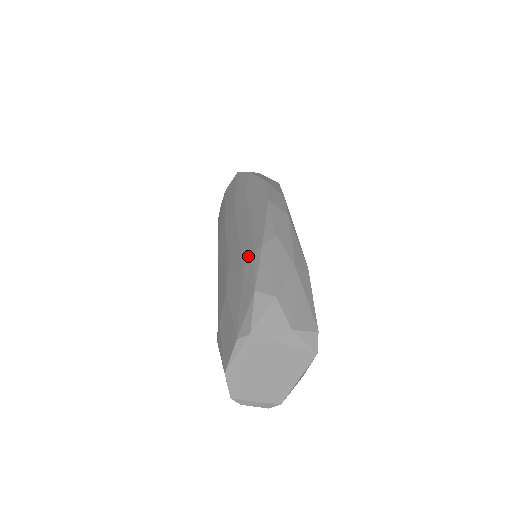
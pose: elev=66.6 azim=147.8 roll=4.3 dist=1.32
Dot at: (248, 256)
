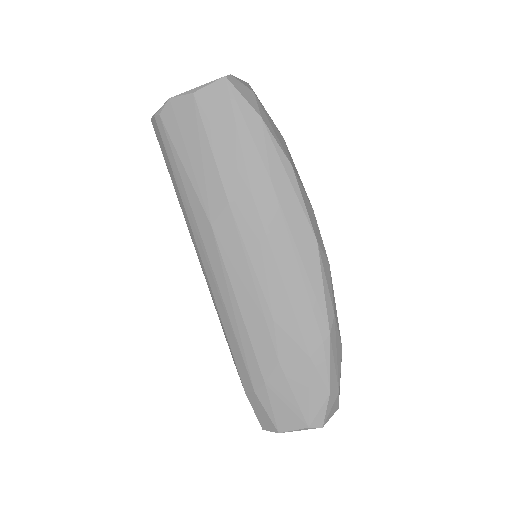
Dot at: (313, 342)
